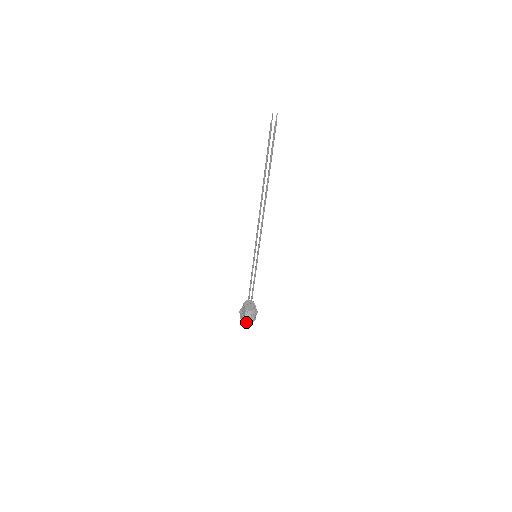
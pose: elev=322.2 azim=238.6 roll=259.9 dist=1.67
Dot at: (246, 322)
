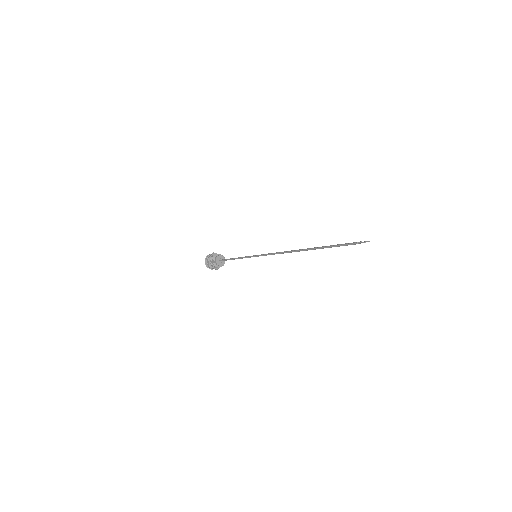
Dot at: (209, 268)
